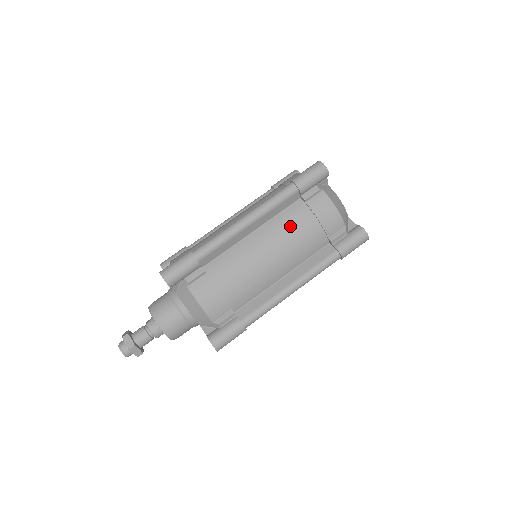
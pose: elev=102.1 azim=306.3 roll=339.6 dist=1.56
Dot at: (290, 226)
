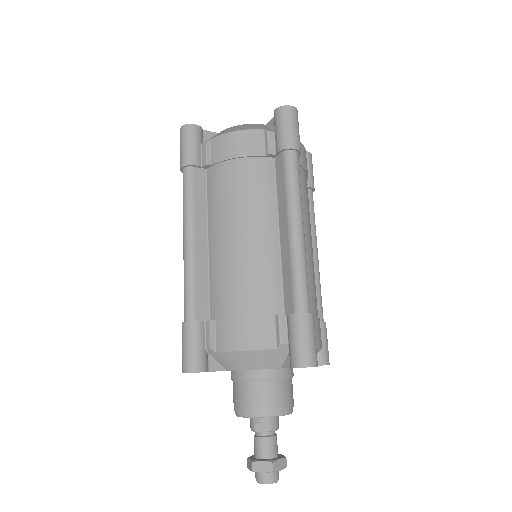
Dot at: (304, 199)
